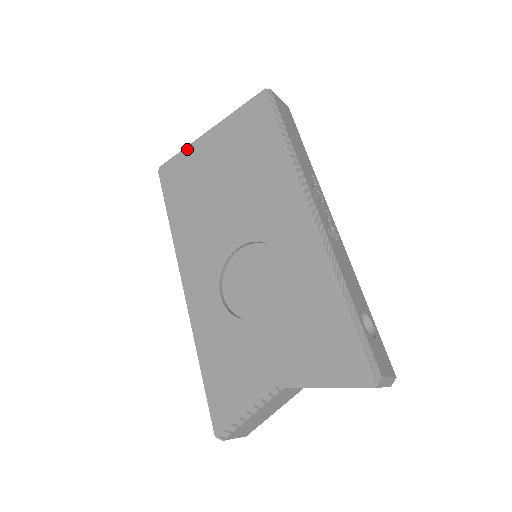
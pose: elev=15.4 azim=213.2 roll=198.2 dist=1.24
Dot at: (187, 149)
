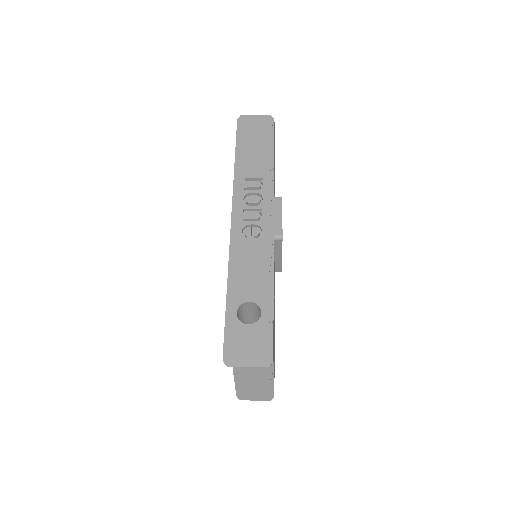
Dot at: occluded
